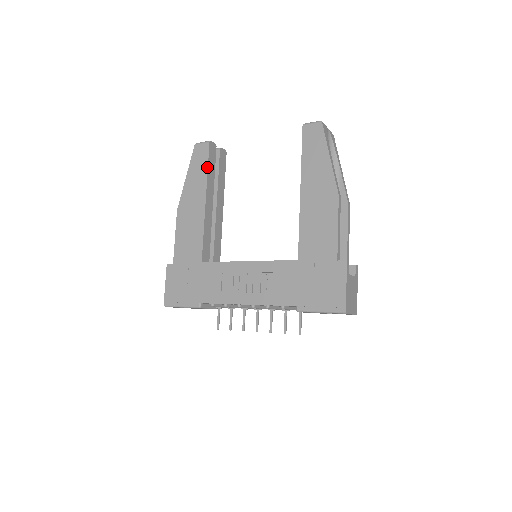
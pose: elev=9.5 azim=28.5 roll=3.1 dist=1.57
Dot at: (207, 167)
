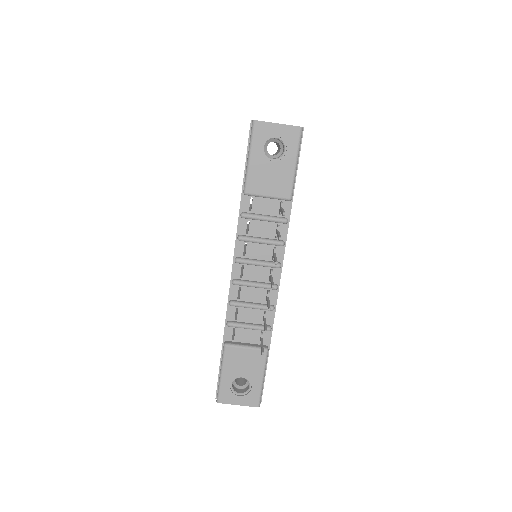
Dot at: occluded
